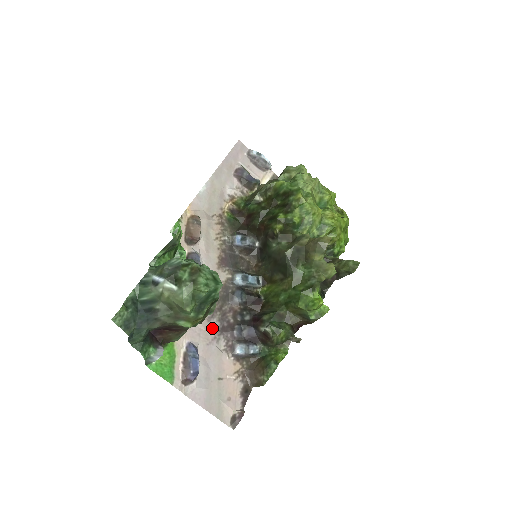
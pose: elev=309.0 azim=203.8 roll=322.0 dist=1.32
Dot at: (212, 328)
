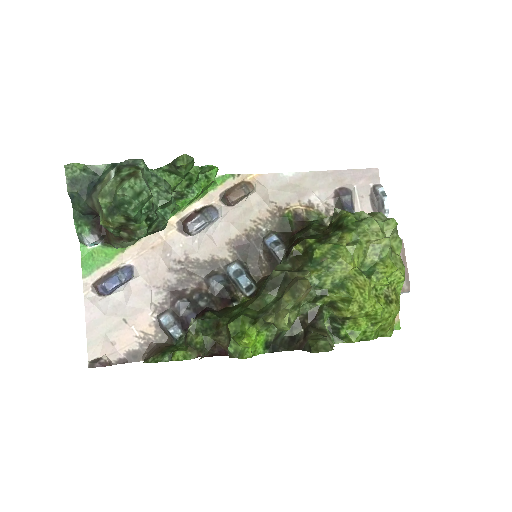
Dot at: (165, 279)
